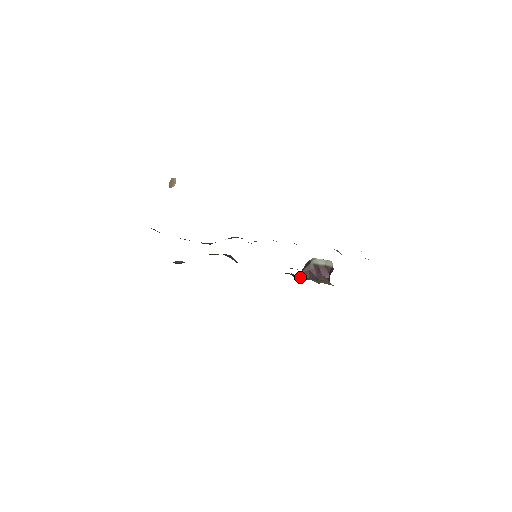
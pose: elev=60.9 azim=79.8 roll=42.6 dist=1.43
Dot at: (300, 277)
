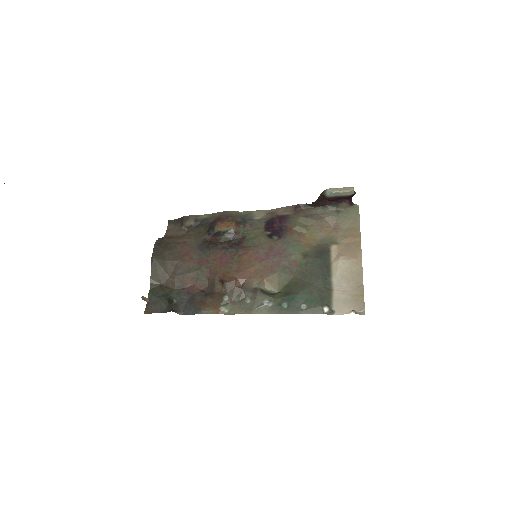
Dot at: (316, 205)
